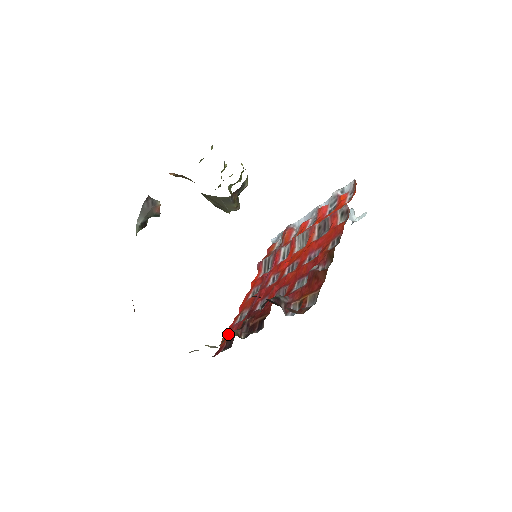
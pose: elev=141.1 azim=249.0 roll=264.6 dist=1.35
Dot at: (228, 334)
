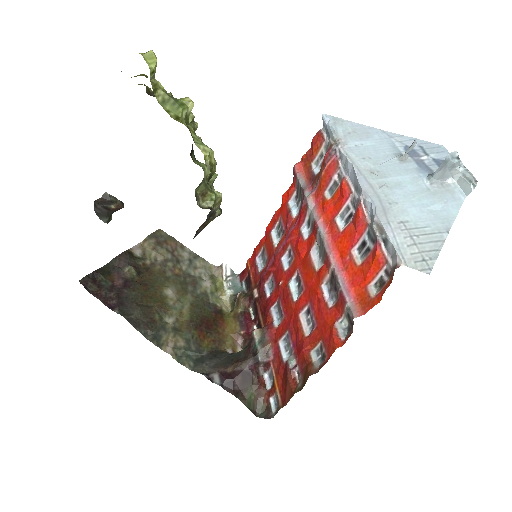
Dot at: (237, 302)
